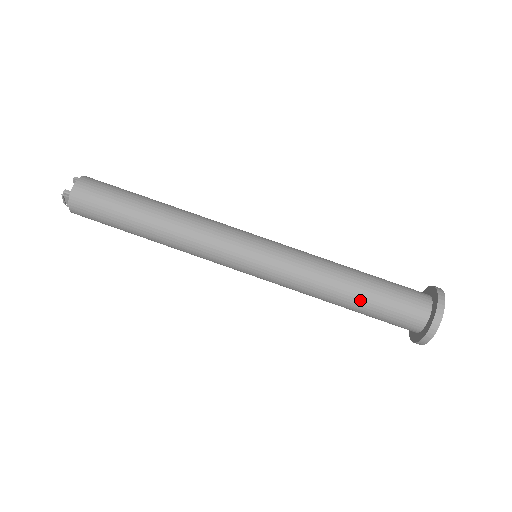
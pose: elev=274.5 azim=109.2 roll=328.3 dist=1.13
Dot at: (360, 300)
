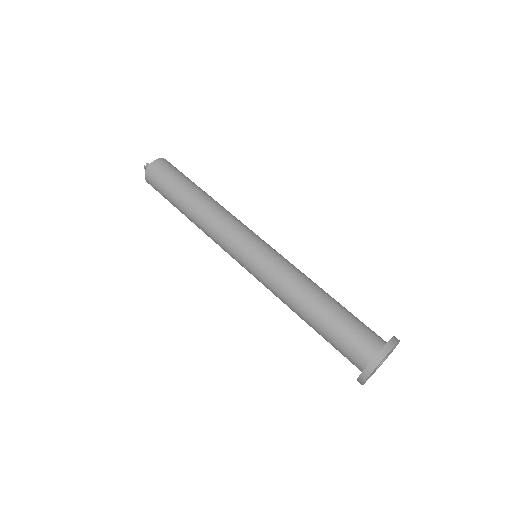
Dot at: (319, 318)
